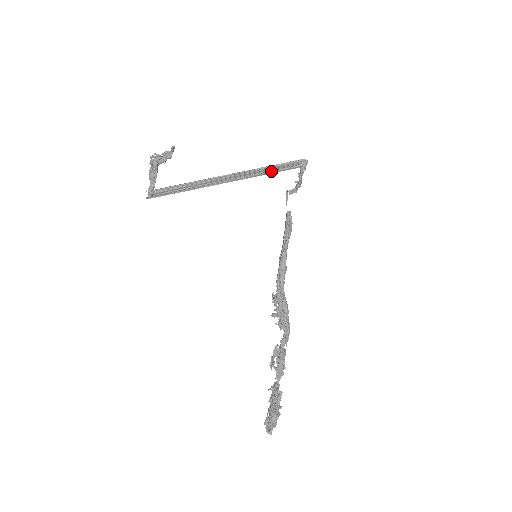
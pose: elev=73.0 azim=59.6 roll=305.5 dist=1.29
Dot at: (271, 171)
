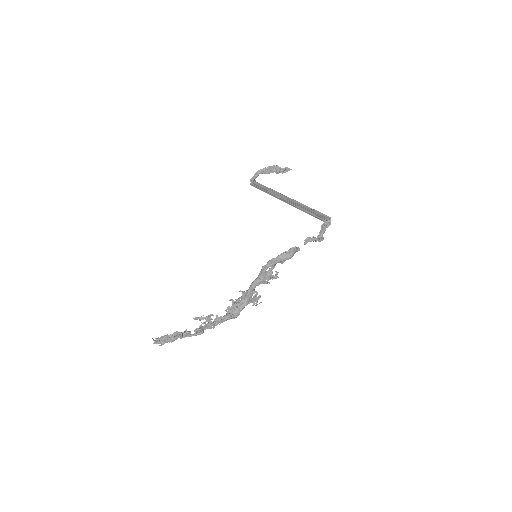
Dot at: (309, 212)
